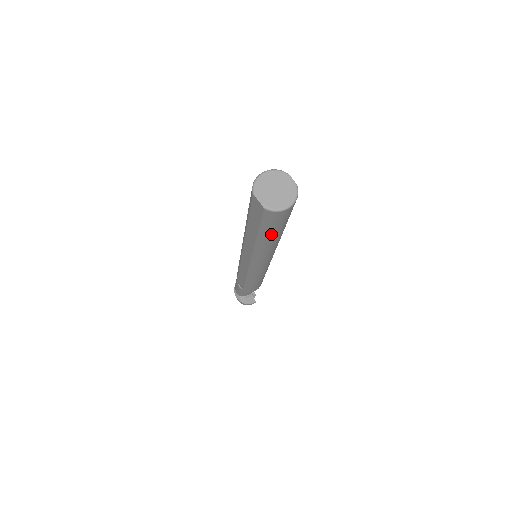
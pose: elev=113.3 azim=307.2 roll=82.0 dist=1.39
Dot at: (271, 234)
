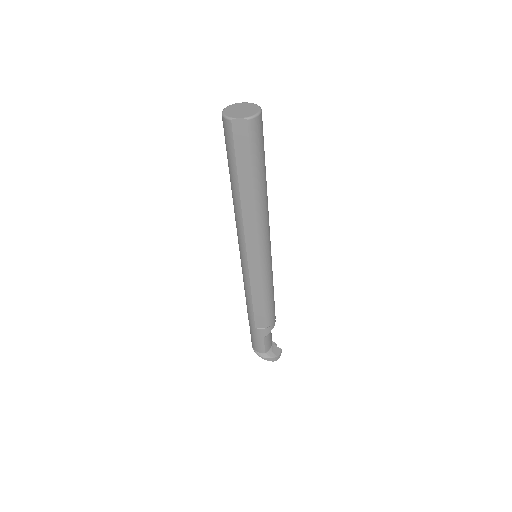
Dot at: (262, 167)
